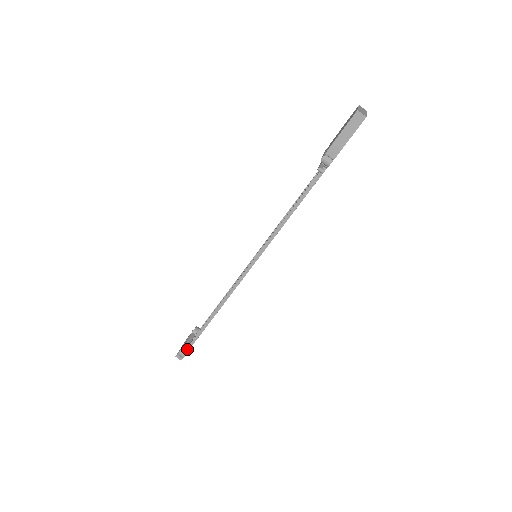
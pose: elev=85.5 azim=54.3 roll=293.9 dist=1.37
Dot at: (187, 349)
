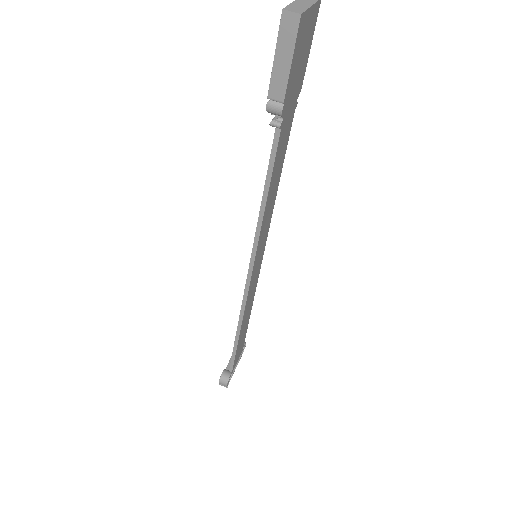
Dot at: (227, 376)
